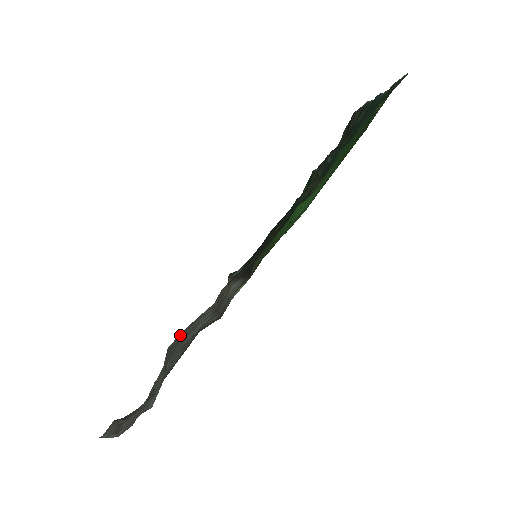
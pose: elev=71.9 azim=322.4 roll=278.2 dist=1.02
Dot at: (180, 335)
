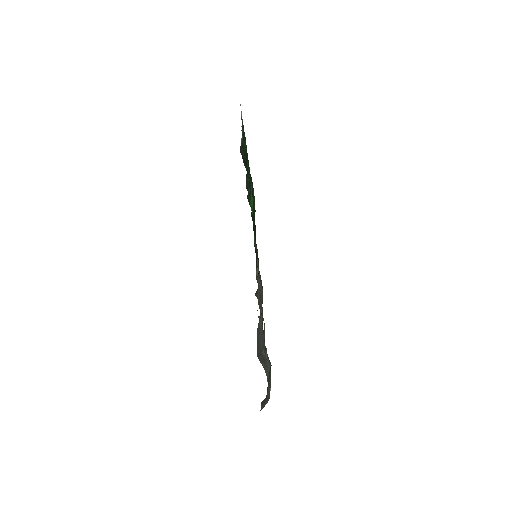
Dot at: (257, 341)
